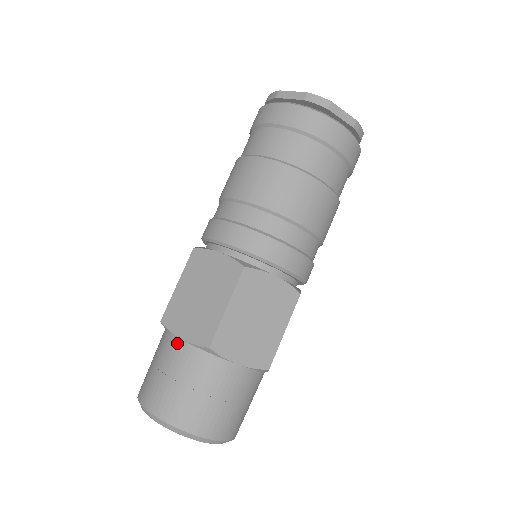
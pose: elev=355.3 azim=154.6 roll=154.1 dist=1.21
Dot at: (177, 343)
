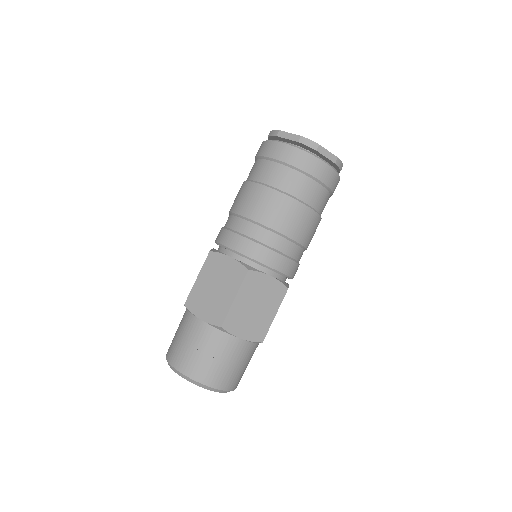
Dot at: occluded
